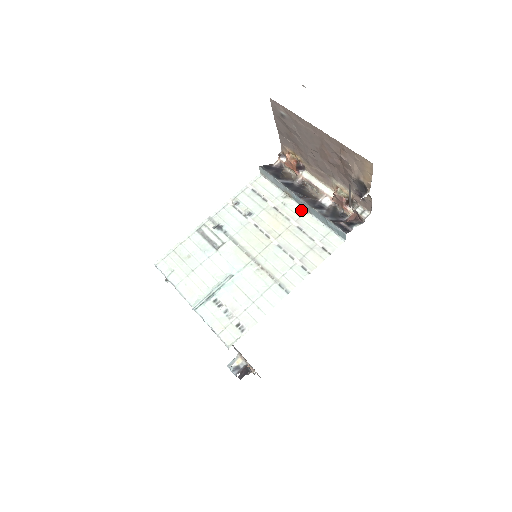
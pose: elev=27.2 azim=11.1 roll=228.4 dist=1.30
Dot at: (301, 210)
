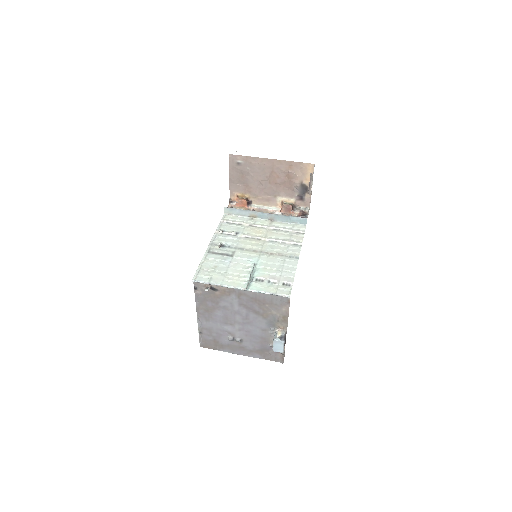
Dot at: (268, 221)
